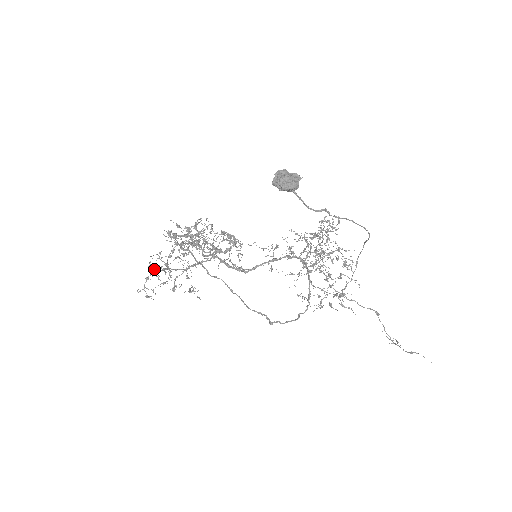
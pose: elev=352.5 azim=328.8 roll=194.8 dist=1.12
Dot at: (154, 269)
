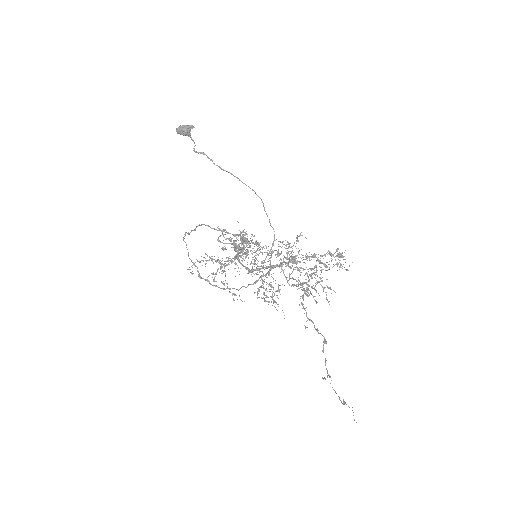
Dot at: occluded
